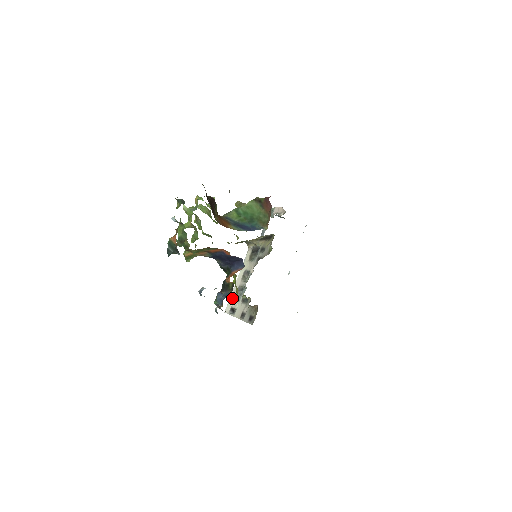
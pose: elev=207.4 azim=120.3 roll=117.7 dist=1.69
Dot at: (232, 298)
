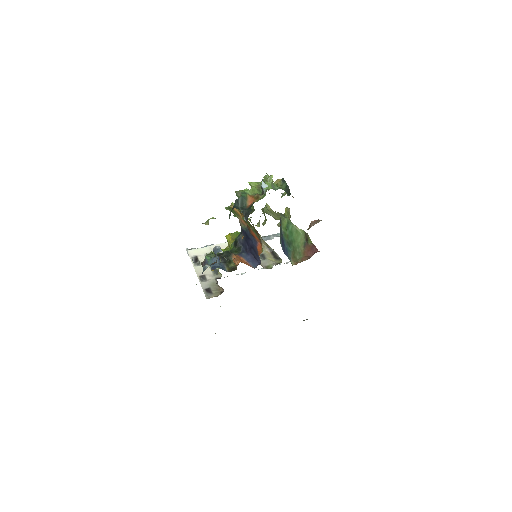
Dot at: (204, 251)
